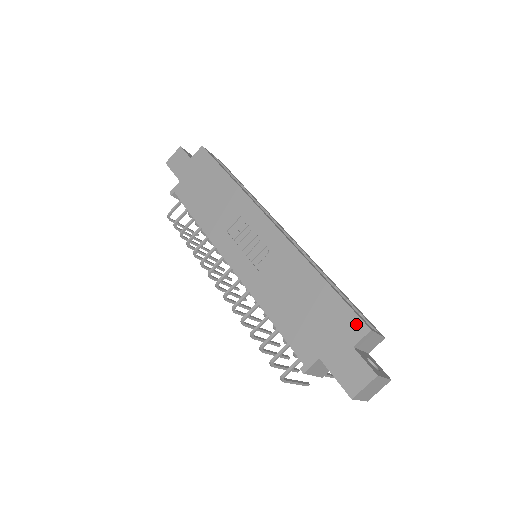
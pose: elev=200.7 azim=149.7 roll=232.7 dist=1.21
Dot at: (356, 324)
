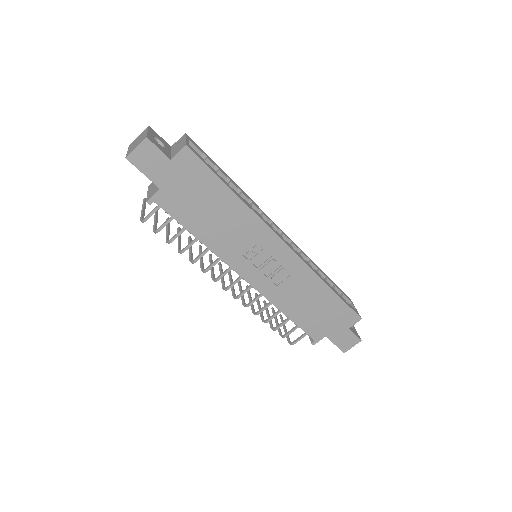
Dot at: (353, 317)
